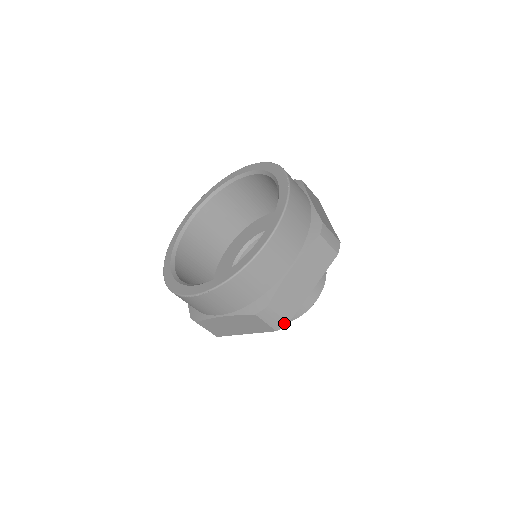
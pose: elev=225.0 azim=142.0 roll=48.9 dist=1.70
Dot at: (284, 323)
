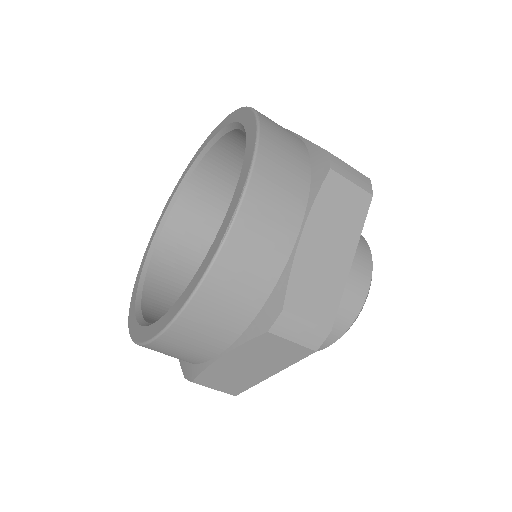
Dot at: occluded
